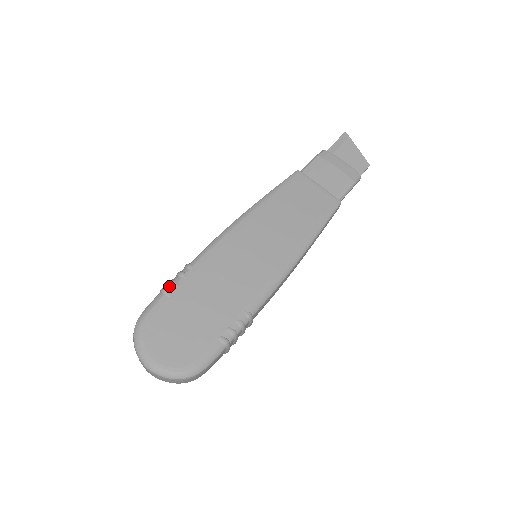
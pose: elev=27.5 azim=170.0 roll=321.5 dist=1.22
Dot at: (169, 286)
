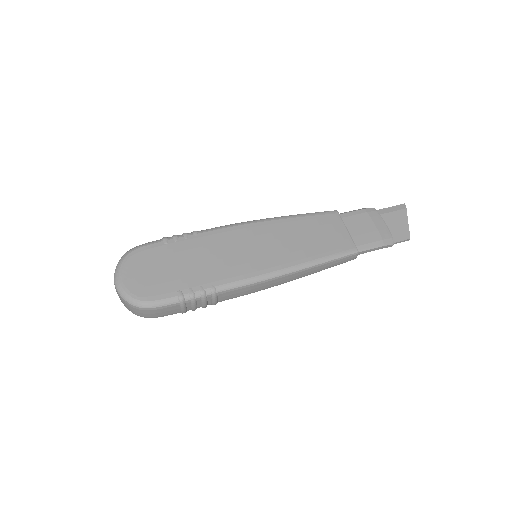
Dot at: (170, 237)
